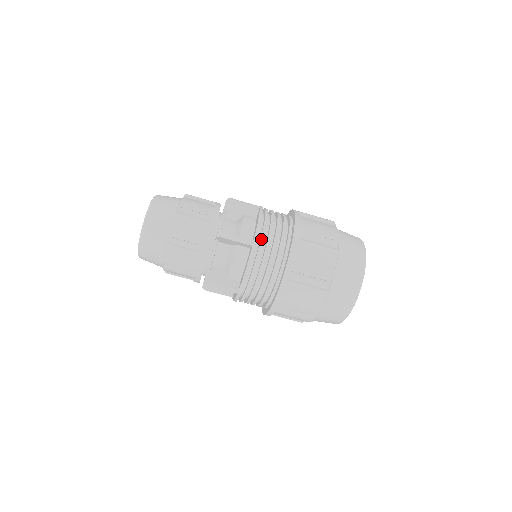
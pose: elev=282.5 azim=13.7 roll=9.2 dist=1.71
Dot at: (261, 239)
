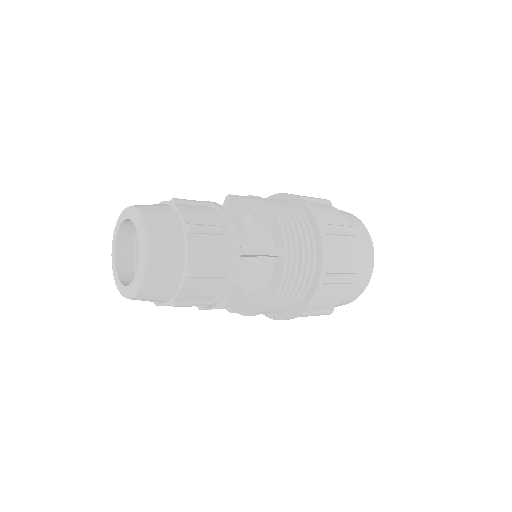
Dot at: (290, 245)
